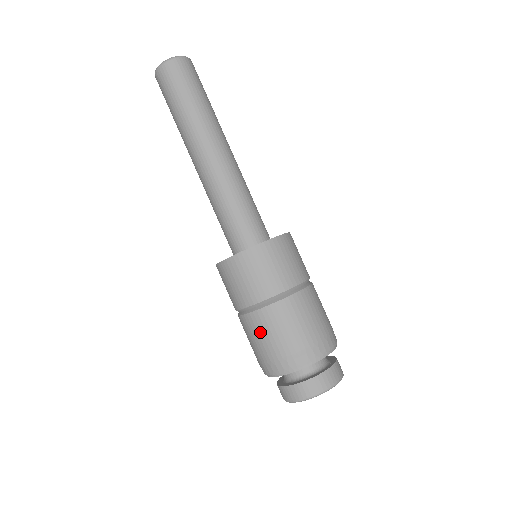
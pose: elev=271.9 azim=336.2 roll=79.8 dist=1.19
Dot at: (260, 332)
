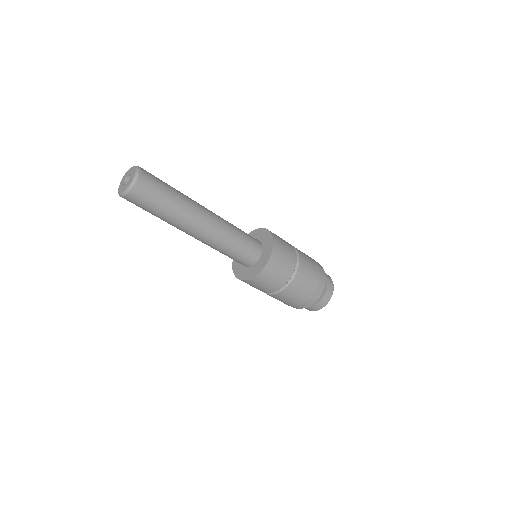
Dot at: (296, 293)
